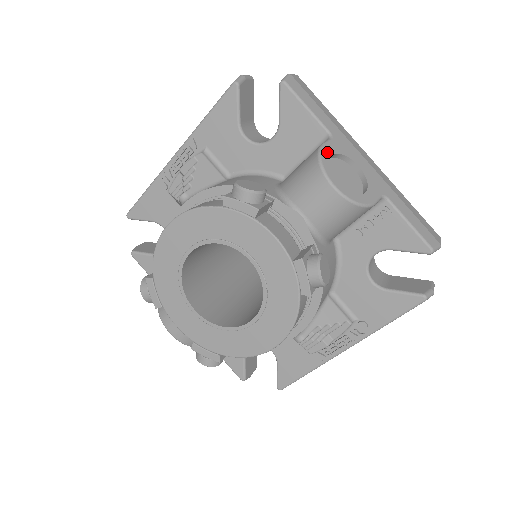
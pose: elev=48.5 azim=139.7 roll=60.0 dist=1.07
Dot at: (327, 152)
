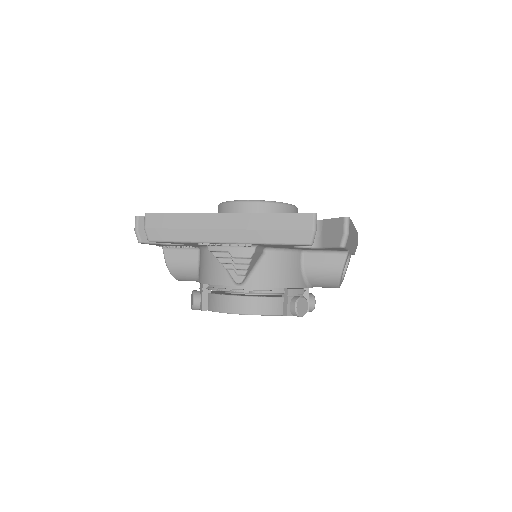
Dot at: occluded
